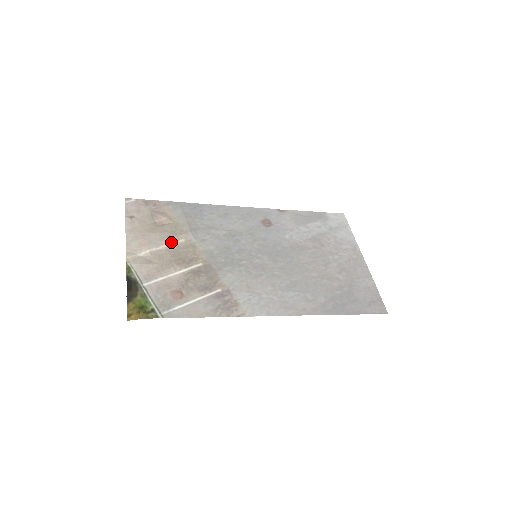
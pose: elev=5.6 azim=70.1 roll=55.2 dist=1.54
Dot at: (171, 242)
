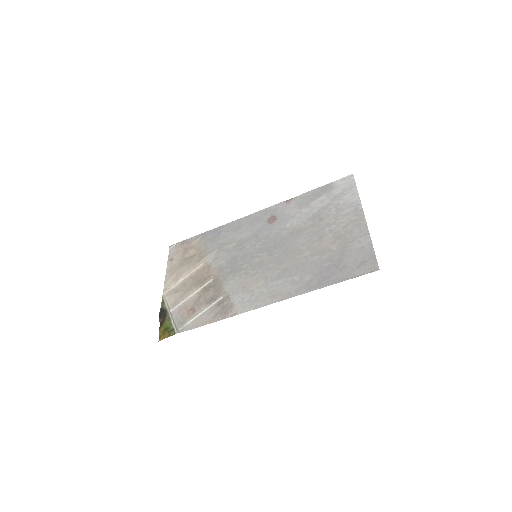
Dot at: (193, 269)
